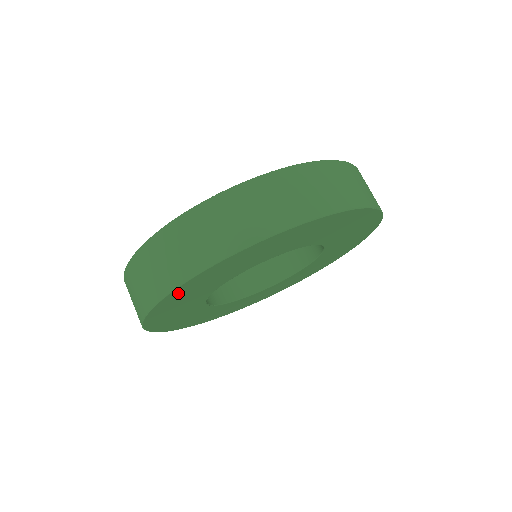
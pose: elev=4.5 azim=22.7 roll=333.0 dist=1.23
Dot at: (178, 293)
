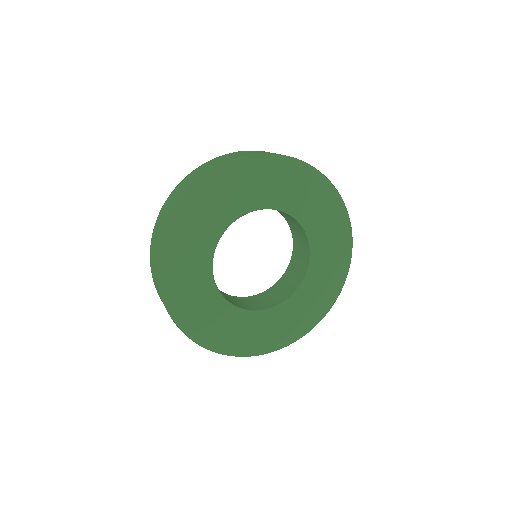
Dot at: (169, 252)
